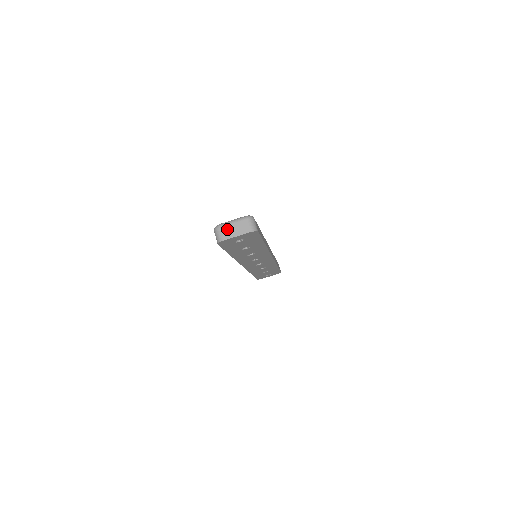
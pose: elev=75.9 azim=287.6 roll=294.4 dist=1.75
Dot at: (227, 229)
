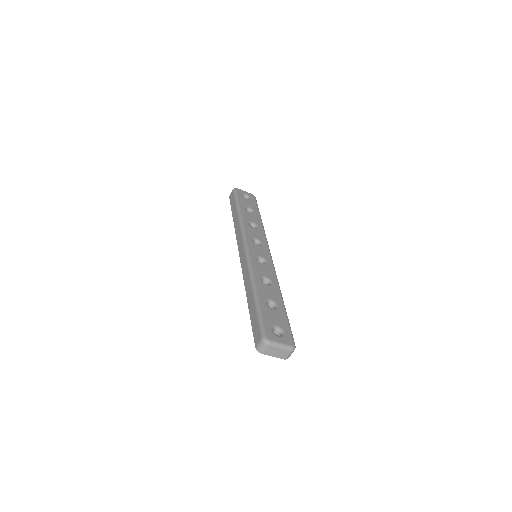
Dot at: (272, 350)
